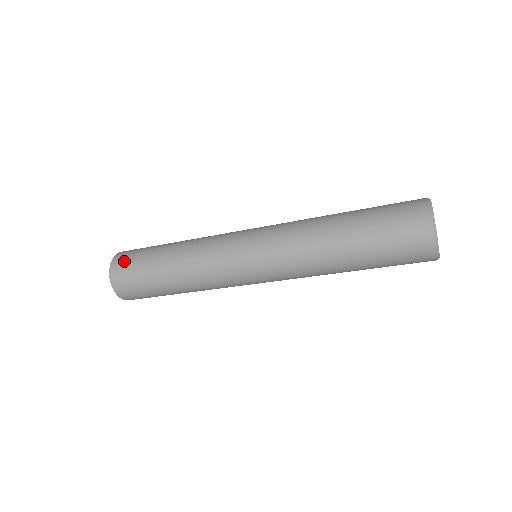
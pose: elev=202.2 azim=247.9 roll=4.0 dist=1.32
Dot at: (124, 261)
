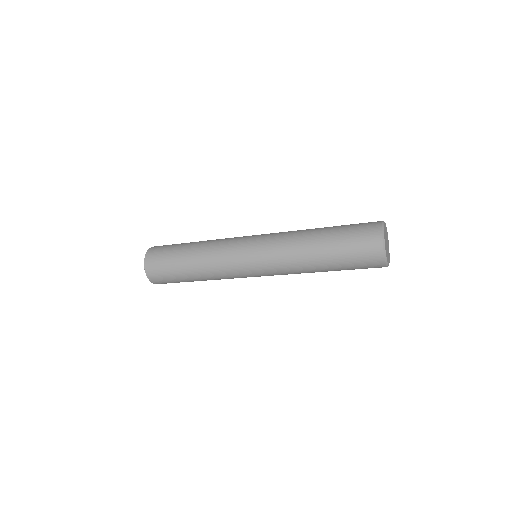
Dot at: (155, 256)
